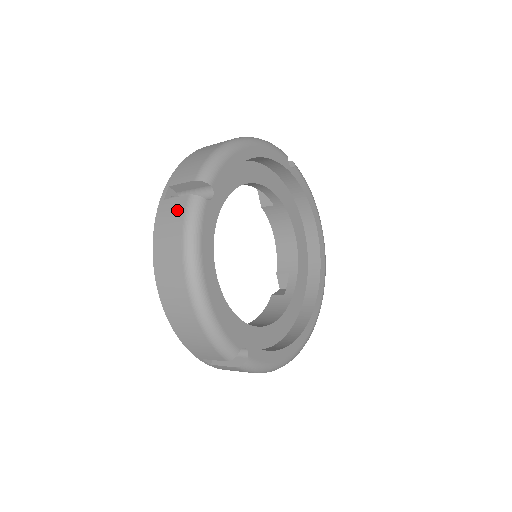
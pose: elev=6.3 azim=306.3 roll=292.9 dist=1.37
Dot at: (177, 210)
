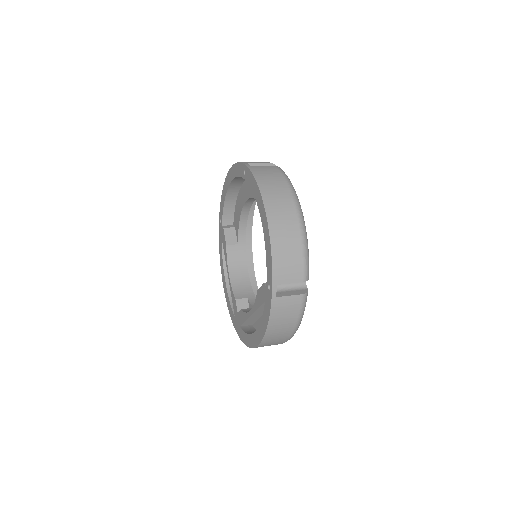
Dot at: (271, 169)
